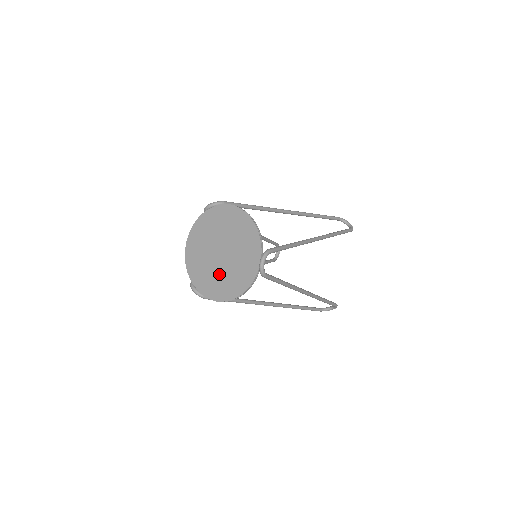
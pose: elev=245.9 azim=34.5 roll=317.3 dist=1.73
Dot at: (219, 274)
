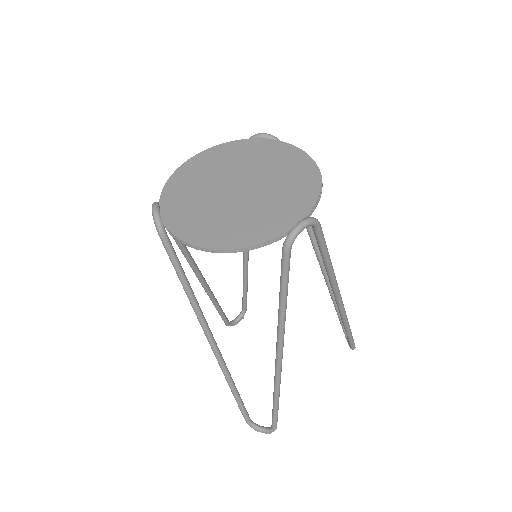
Dot at: (214, 209)
